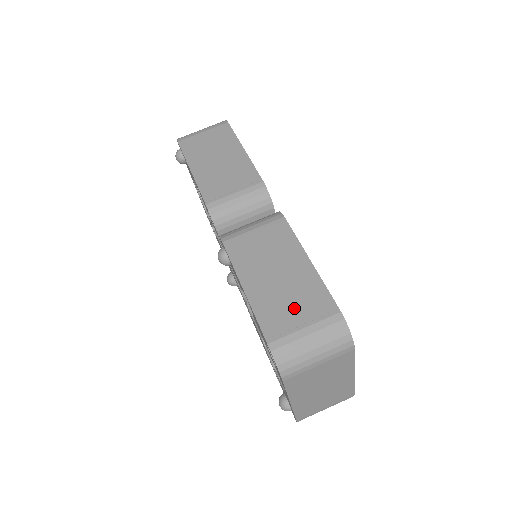
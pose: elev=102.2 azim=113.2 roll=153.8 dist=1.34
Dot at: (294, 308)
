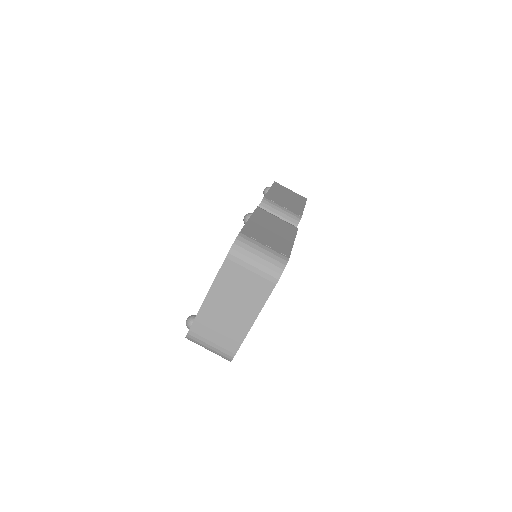
Dot at: (267, 239)
